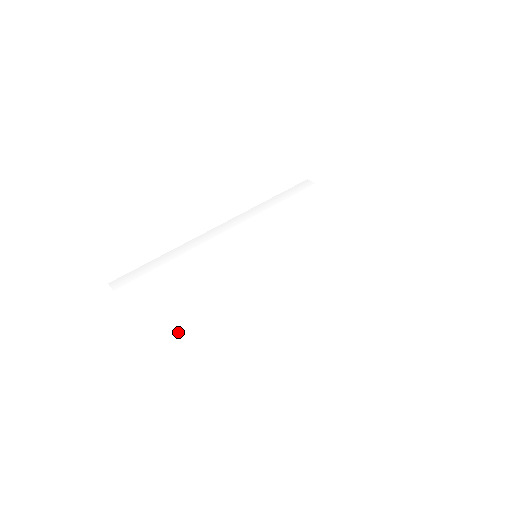
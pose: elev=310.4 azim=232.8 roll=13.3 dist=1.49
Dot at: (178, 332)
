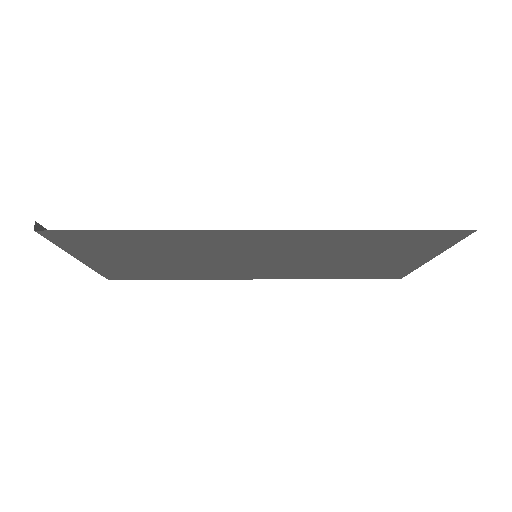
Dot at: occluded
